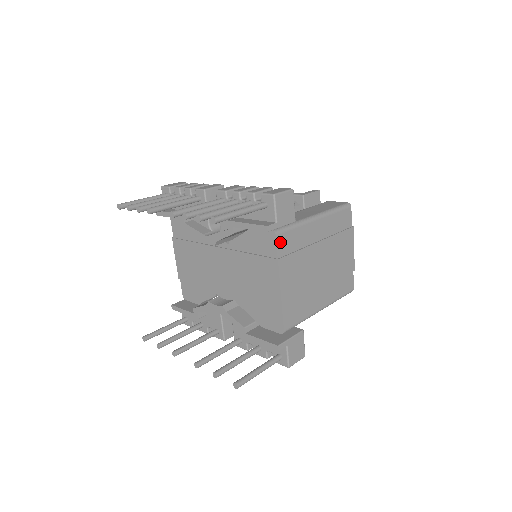
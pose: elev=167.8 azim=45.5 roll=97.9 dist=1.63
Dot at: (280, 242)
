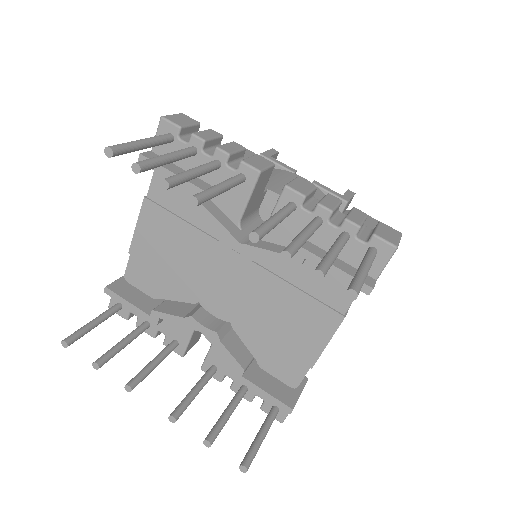
Dot at: occluded
